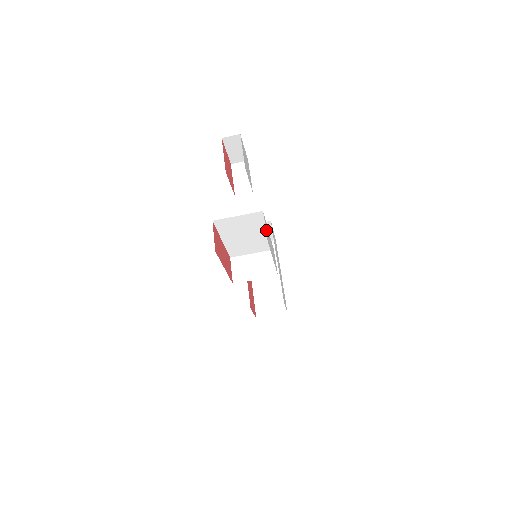
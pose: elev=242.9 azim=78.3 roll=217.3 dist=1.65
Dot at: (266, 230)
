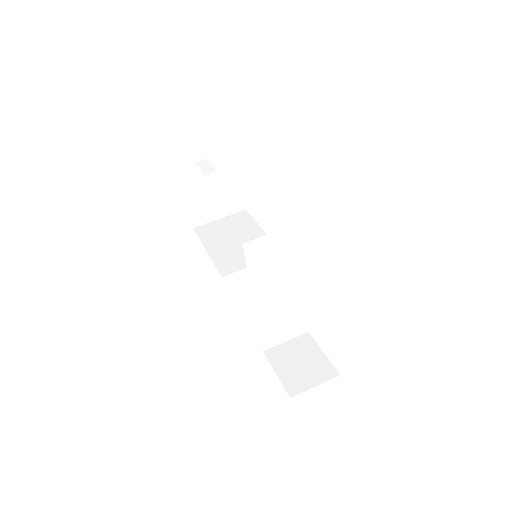
Dot at: occluded
